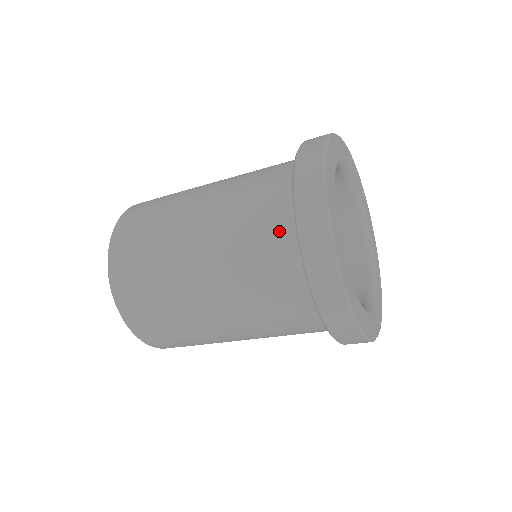
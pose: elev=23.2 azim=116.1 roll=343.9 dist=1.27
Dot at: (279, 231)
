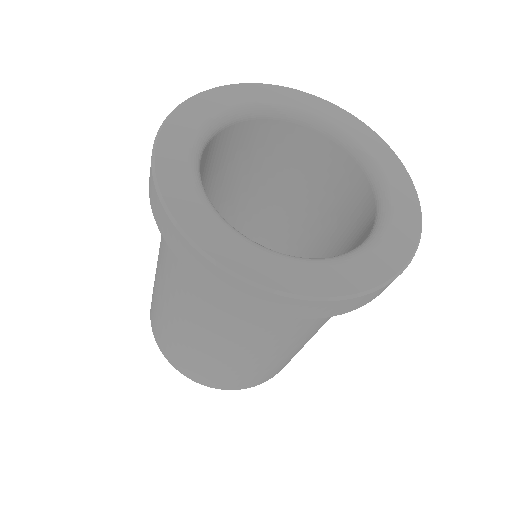
Dot at: occluded
